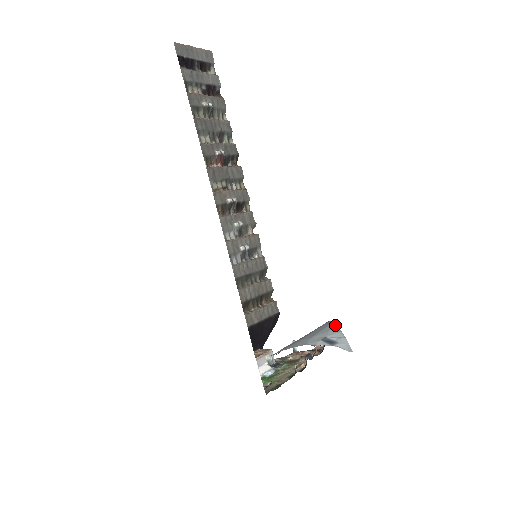
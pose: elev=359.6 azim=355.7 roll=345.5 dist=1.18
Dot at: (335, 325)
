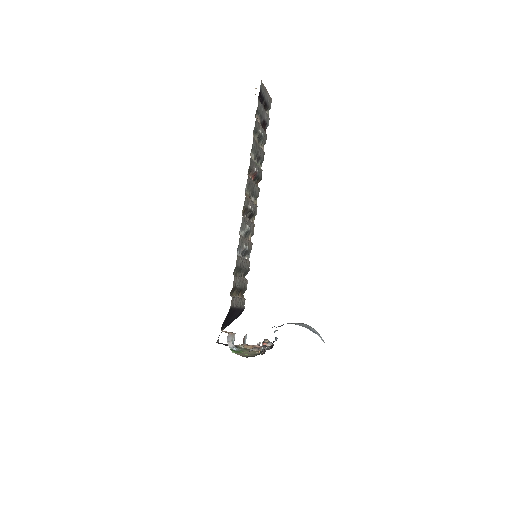
Dot at: occluded
